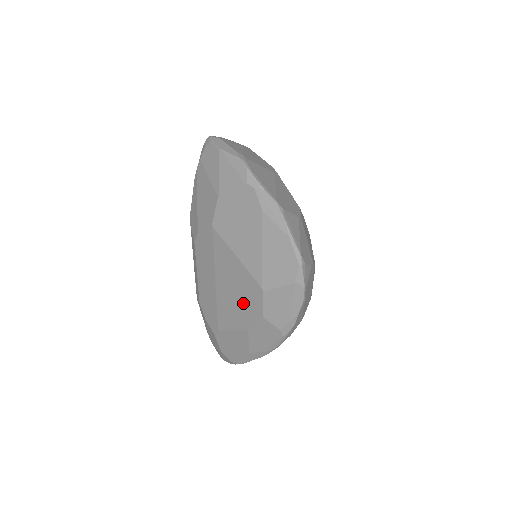
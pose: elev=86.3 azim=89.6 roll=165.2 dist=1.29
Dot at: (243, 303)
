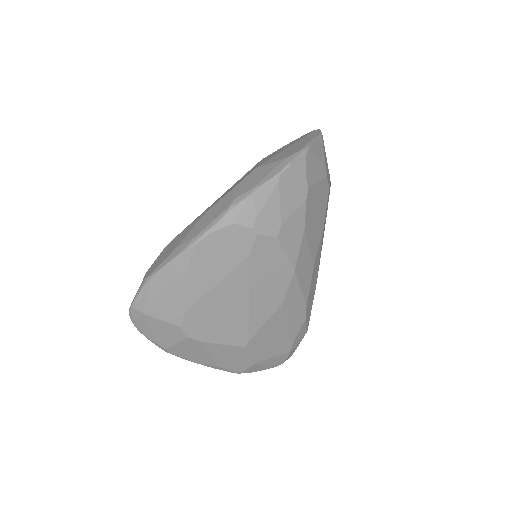
Dot at: occluded
